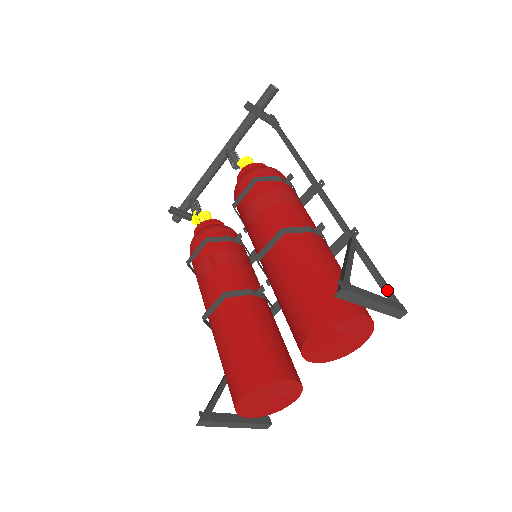
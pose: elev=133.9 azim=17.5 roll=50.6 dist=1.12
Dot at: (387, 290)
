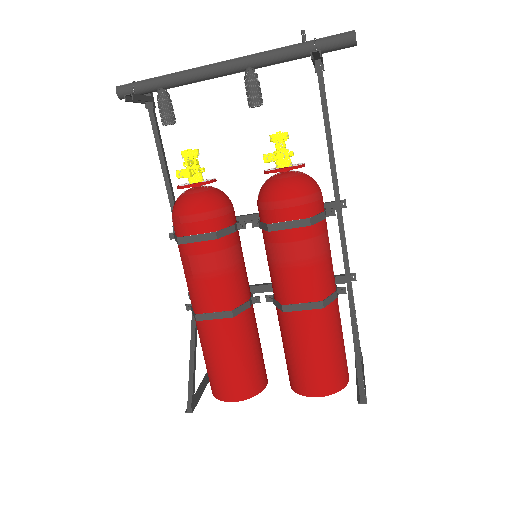
Dot at: (359, 342)
